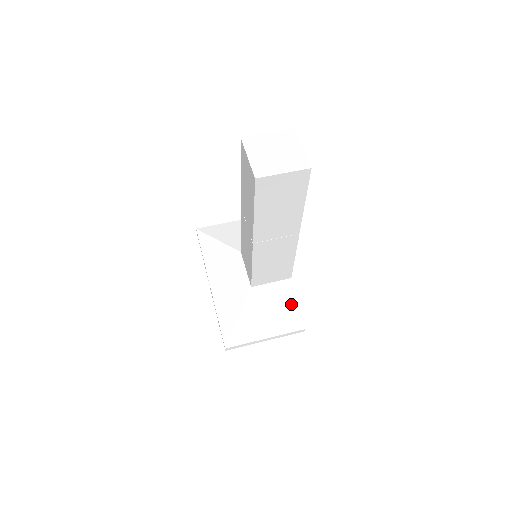
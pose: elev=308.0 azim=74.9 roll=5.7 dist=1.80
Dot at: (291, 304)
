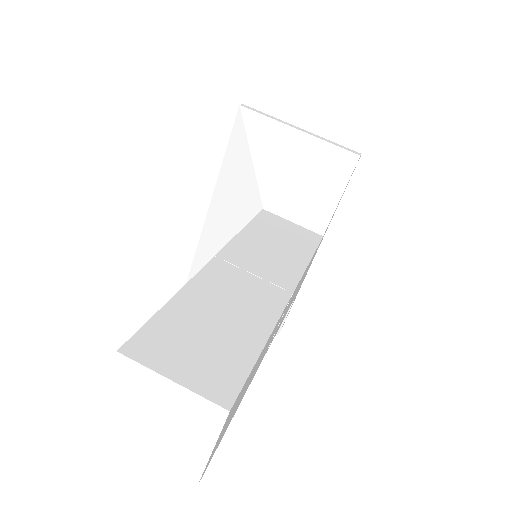
Dot at: occluded
